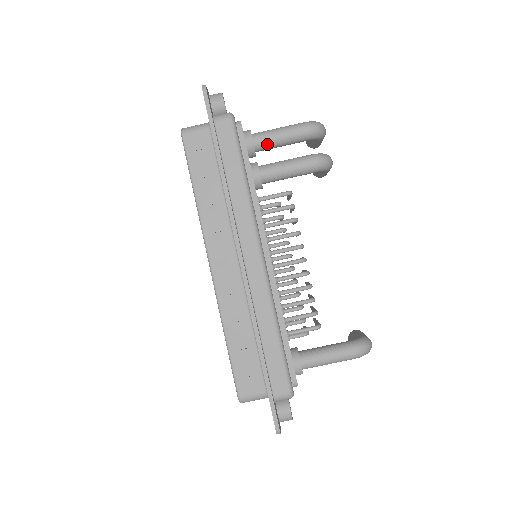
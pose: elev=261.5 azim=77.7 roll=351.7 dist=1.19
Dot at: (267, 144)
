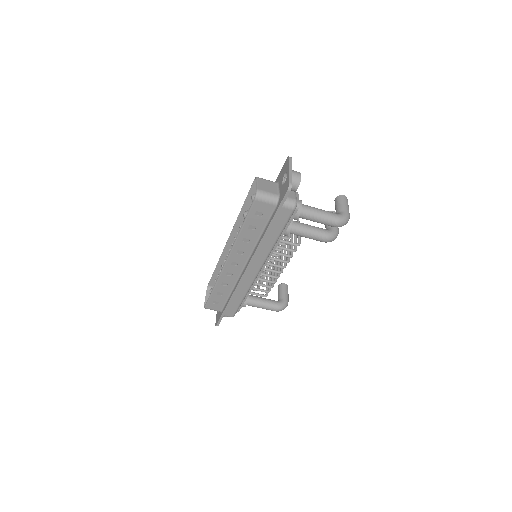
Dot at: (306, 219)
